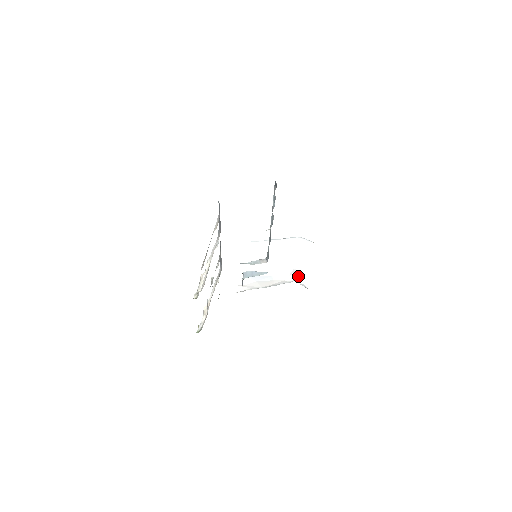
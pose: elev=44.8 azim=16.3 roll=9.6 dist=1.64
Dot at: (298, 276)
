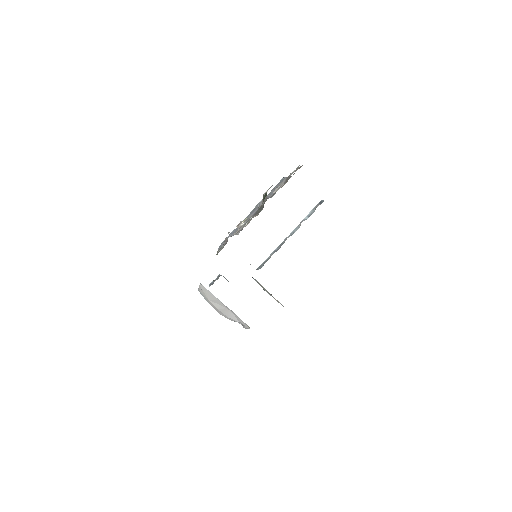
Dot at: (245, 326)
